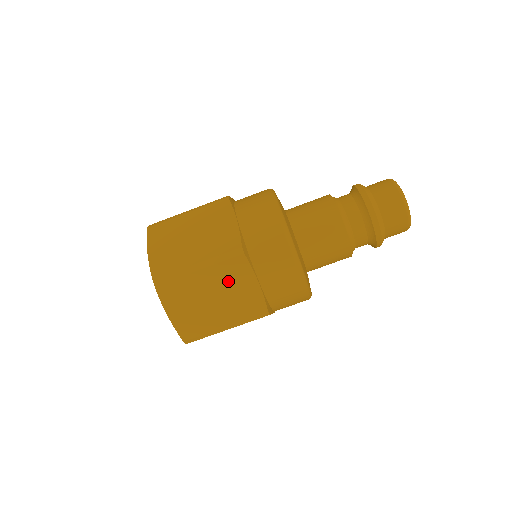
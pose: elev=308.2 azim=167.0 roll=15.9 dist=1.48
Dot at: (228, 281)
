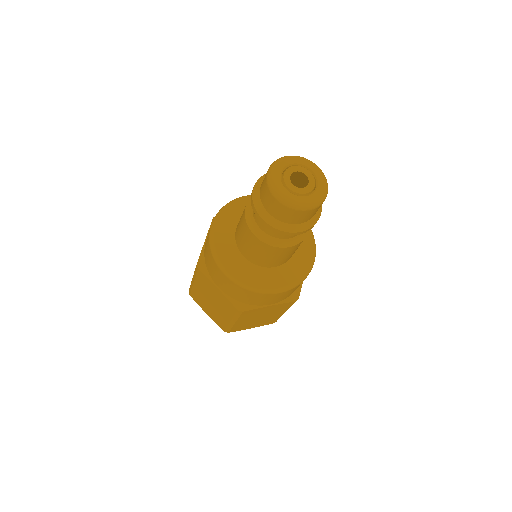
Dot at: (207, 289)
